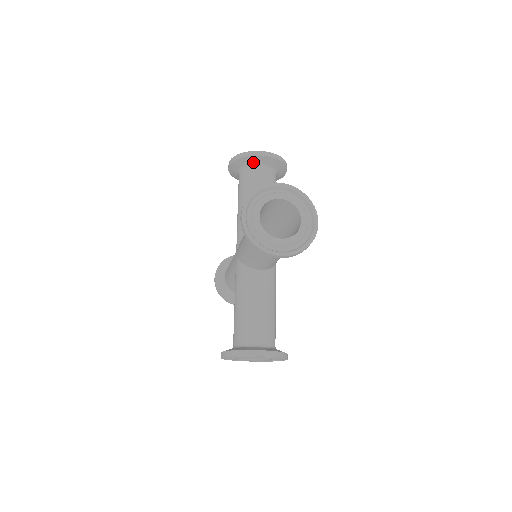
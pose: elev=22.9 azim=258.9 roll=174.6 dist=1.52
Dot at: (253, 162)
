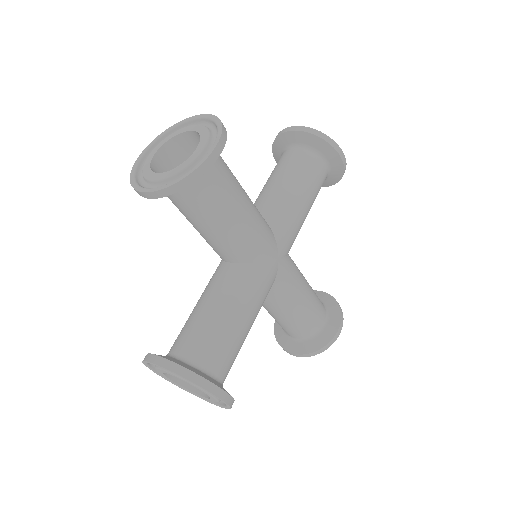
Dot at: occluded
